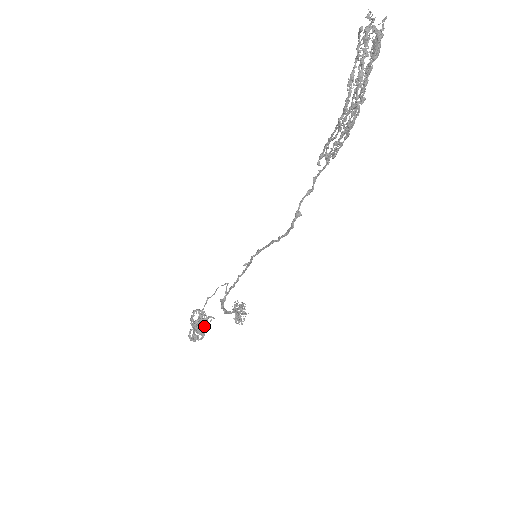
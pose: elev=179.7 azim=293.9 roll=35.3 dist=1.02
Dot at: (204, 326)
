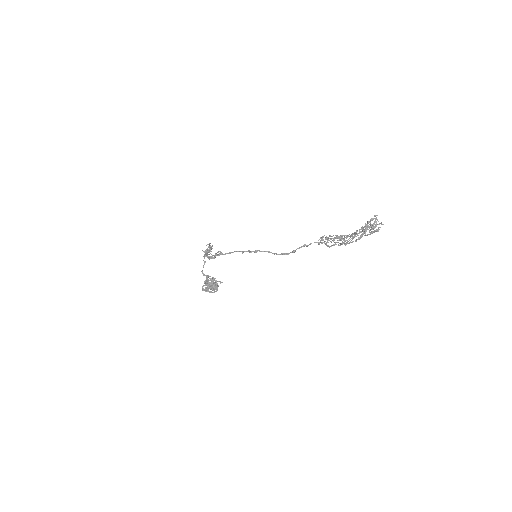
Dot at: occluded
